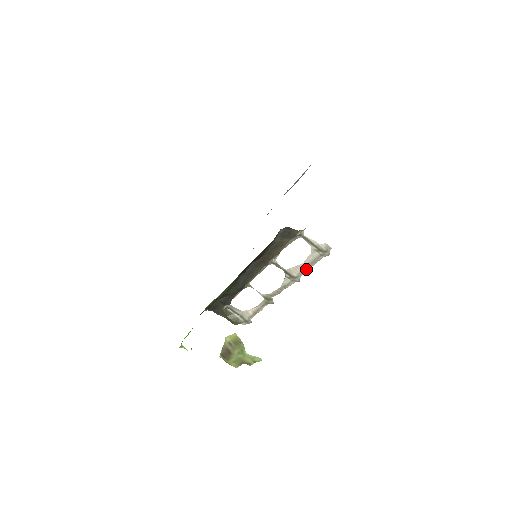
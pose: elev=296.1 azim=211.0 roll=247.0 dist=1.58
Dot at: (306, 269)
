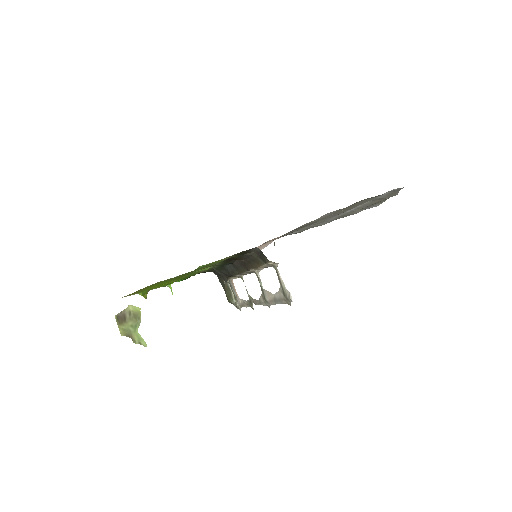
Dot at: (275, 302)
